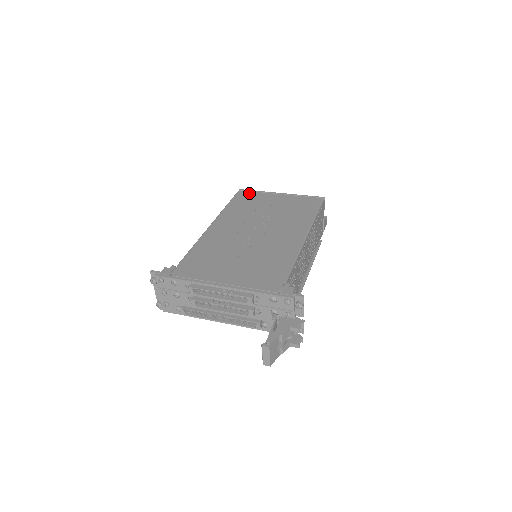
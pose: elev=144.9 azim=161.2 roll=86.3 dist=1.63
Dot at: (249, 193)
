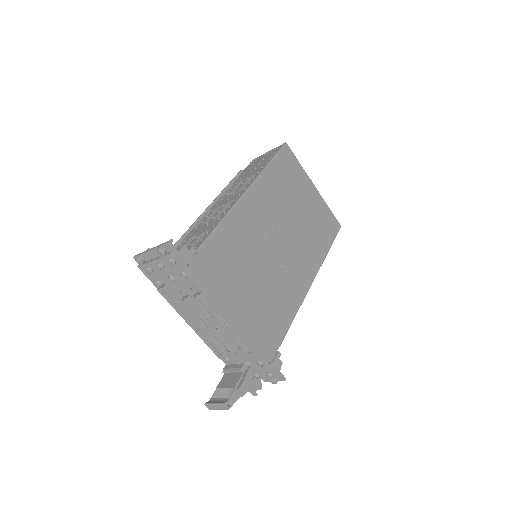
Dot at: (292, 160)
